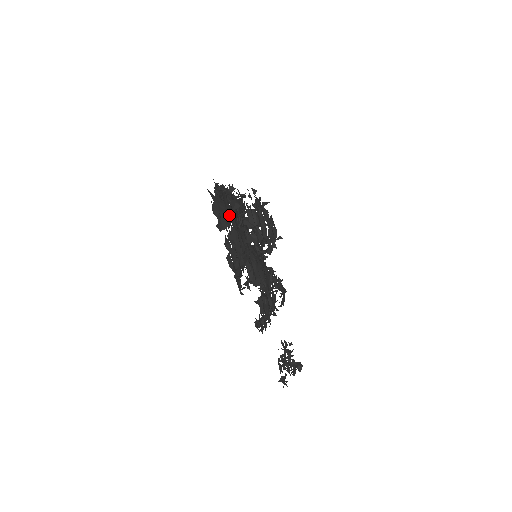
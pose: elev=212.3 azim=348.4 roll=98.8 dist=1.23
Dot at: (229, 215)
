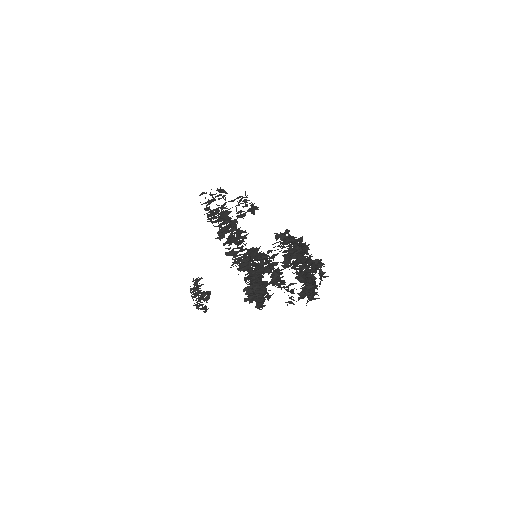
Dot at: (319, 272)
